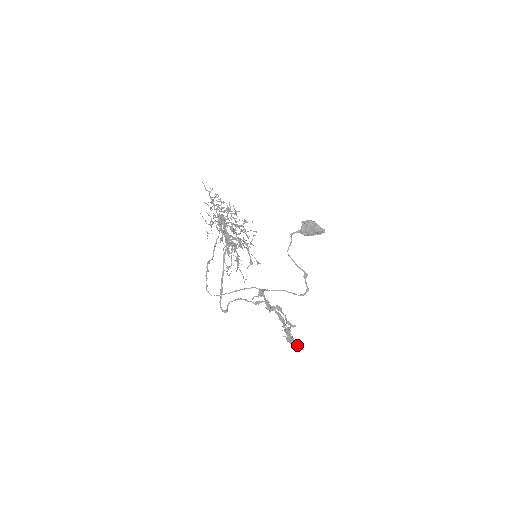
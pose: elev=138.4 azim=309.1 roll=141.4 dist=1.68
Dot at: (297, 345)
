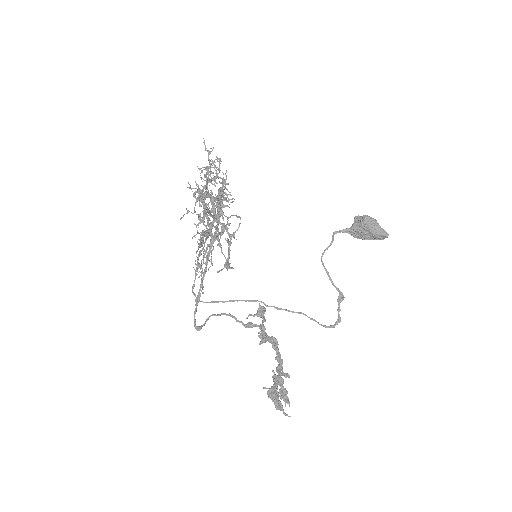
Dot at: (281, 407)
